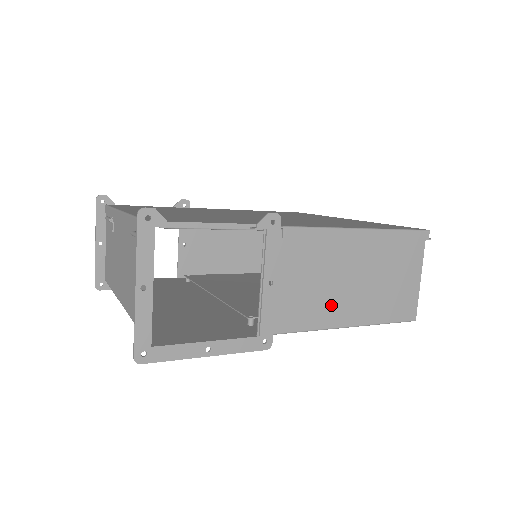
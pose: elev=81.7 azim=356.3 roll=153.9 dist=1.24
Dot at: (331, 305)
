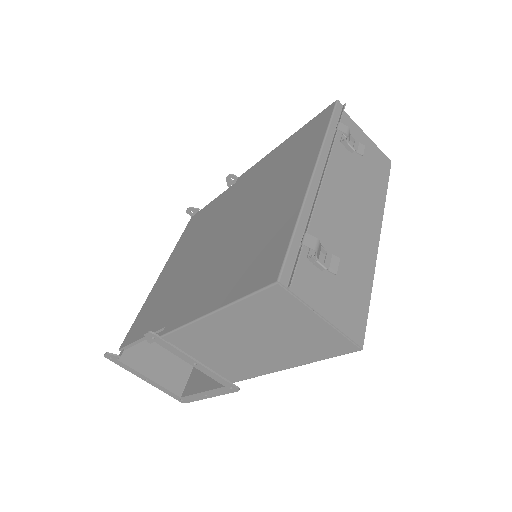
Dot at: (253, 361)
